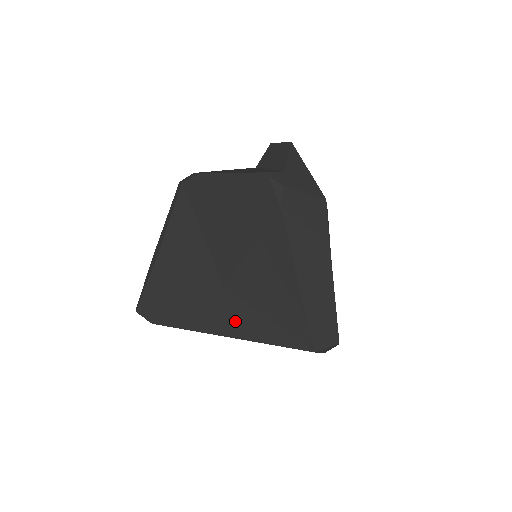
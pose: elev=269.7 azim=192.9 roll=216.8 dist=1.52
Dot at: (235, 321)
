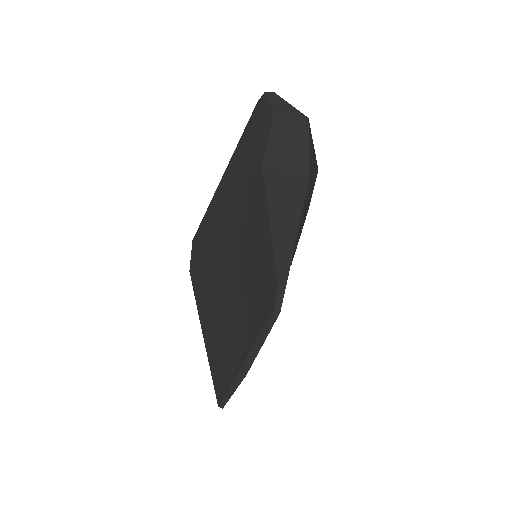
Dot at: occluded
